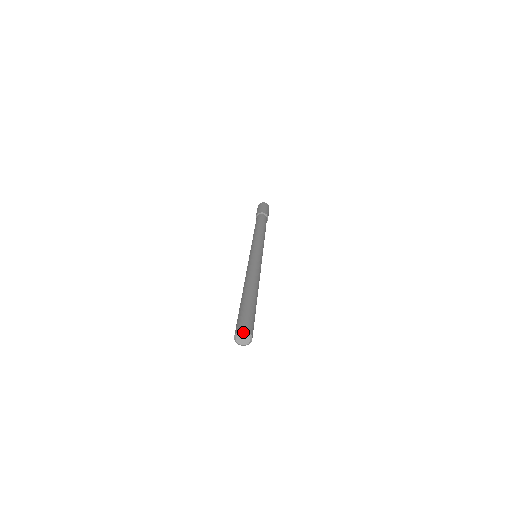
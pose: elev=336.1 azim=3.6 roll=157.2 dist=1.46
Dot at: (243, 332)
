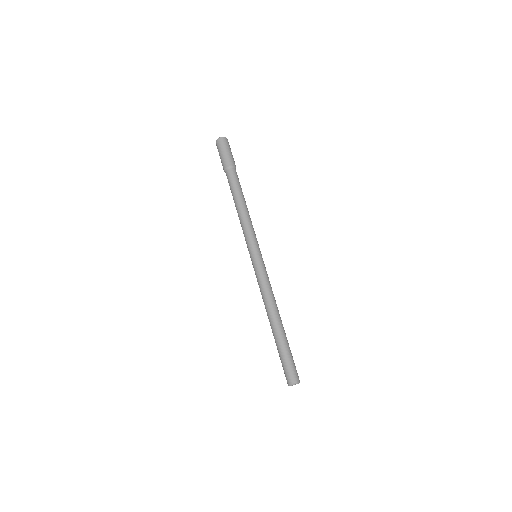
Dot at: (294, 384)
